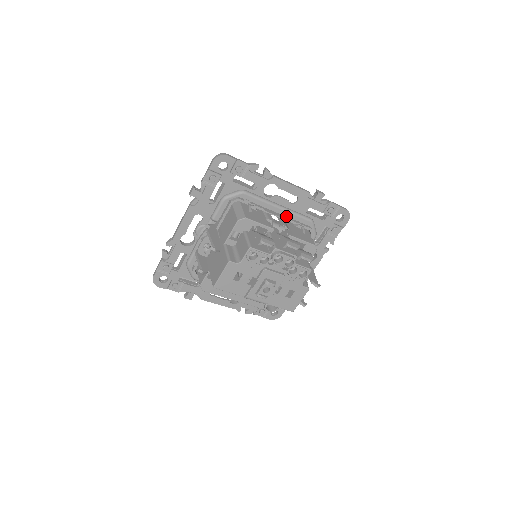
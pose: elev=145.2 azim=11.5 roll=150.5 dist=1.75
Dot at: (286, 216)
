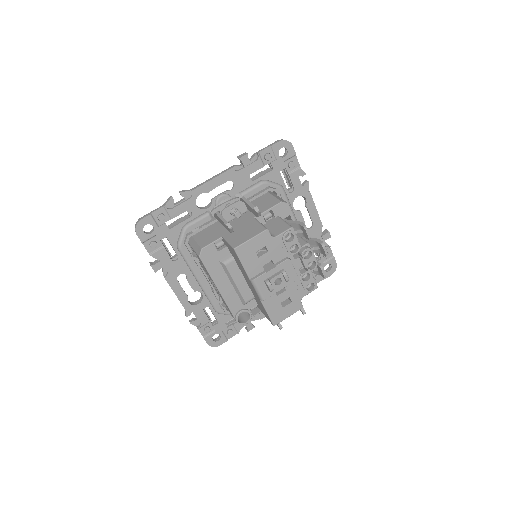
Dot at: occluded
